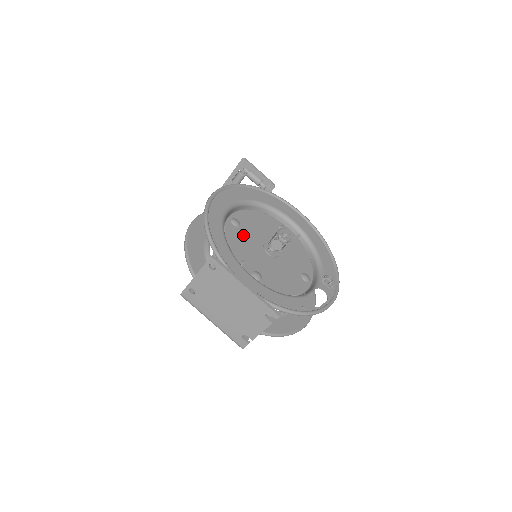
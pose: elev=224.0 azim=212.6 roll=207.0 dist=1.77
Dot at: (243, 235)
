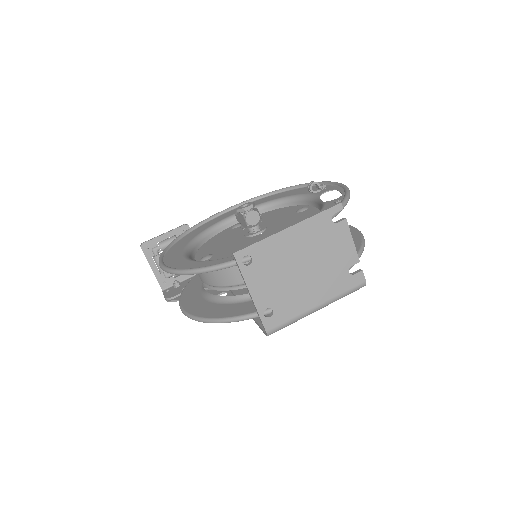
Dot at: (225, 252)
